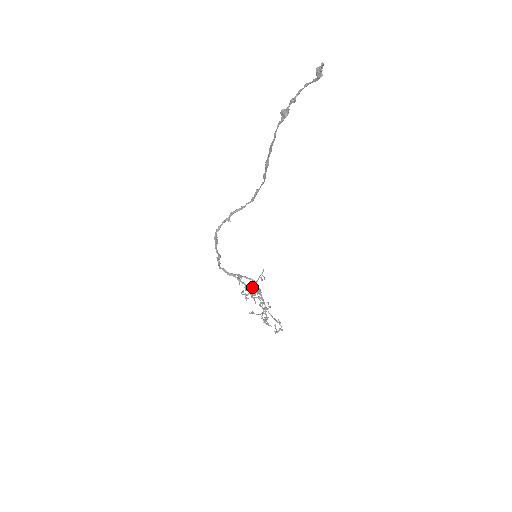
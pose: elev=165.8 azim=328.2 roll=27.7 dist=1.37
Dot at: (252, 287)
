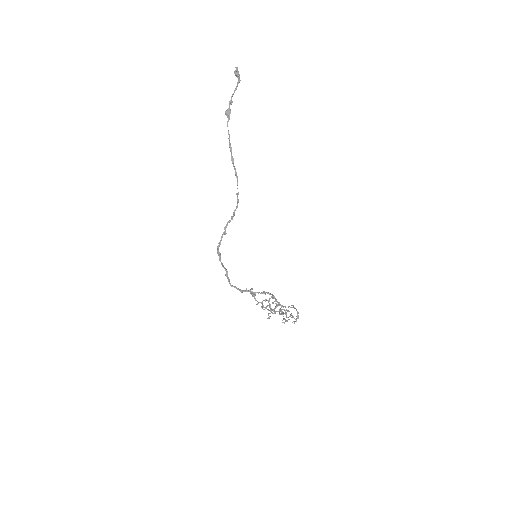
Dot at: (264, 293)
